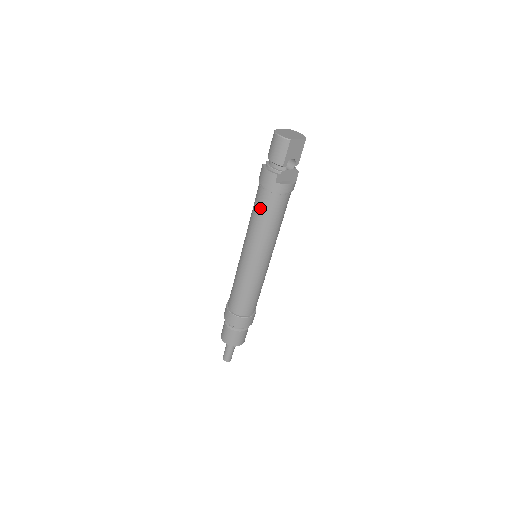
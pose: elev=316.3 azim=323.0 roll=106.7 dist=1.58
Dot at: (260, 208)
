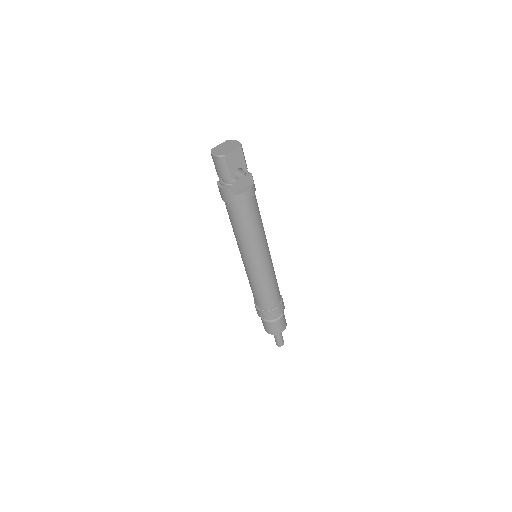
Dot at: (233, 220)
